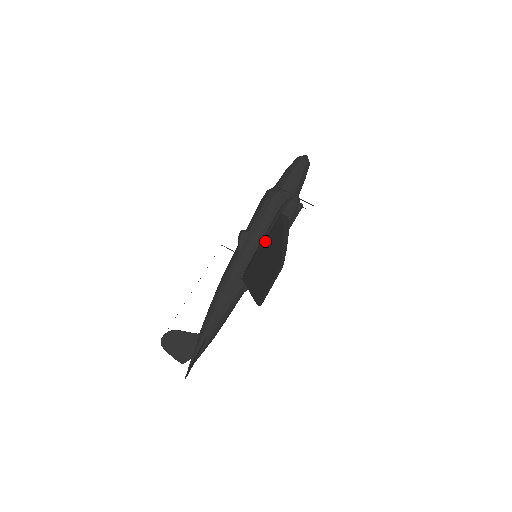
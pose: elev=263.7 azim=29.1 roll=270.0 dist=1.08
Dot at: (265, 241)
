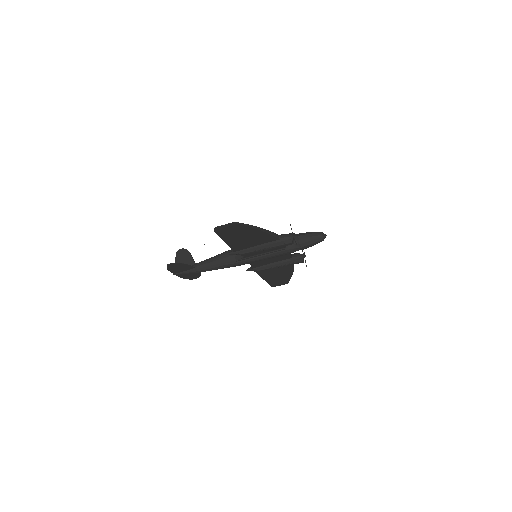
Dot at: occluded
